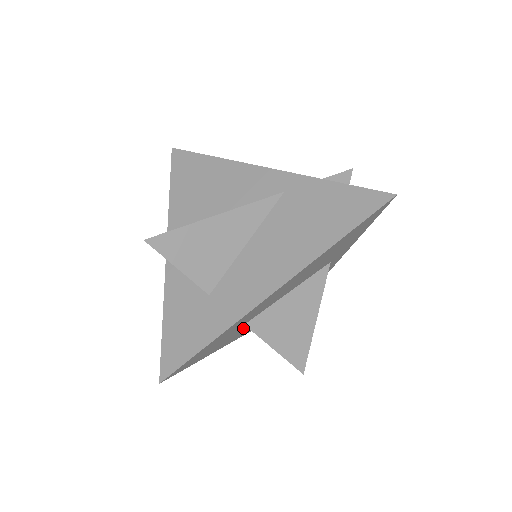
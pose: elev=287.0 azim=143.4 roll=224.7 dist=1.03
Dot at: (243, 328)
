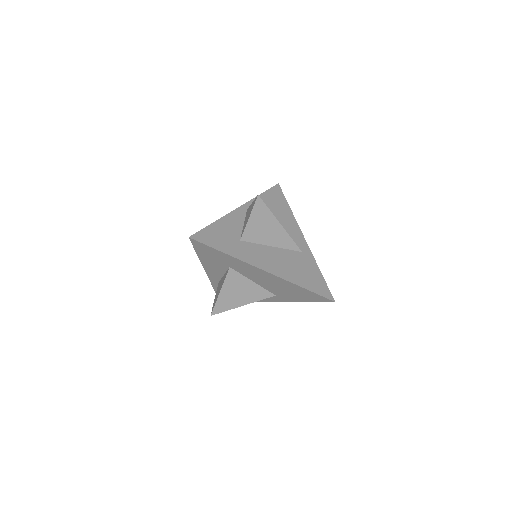
Dot at: (222, 268)
